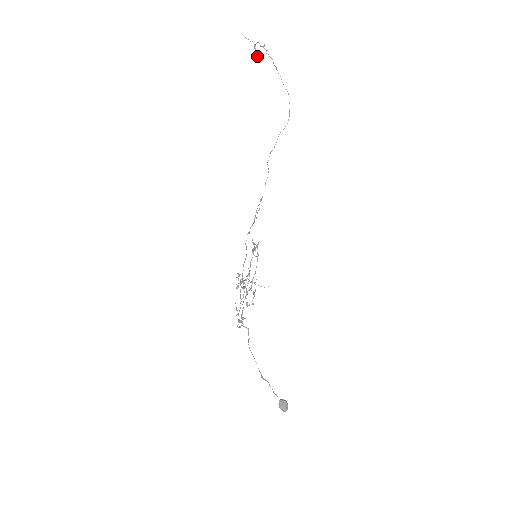
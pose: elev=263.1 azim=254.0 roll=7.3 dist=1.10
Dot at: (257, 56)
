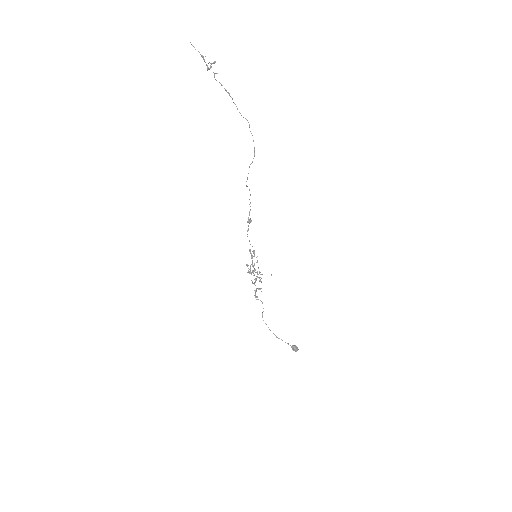
Dot at: occluded
